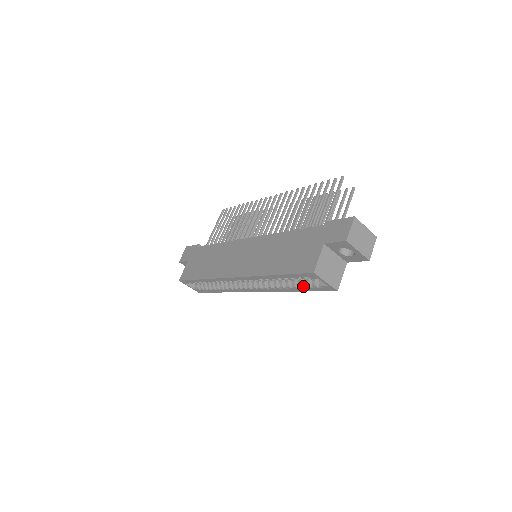
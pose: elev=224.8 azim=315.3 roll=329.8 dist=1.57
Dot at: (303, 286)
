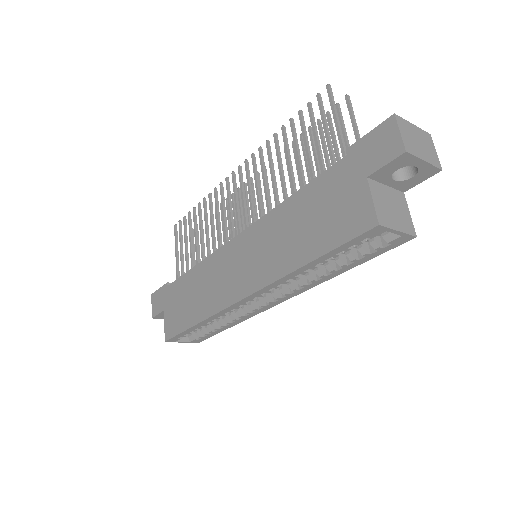
Dot at: (356, 258)
